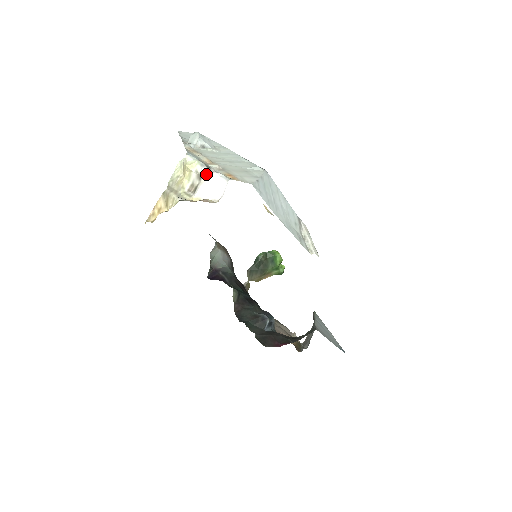
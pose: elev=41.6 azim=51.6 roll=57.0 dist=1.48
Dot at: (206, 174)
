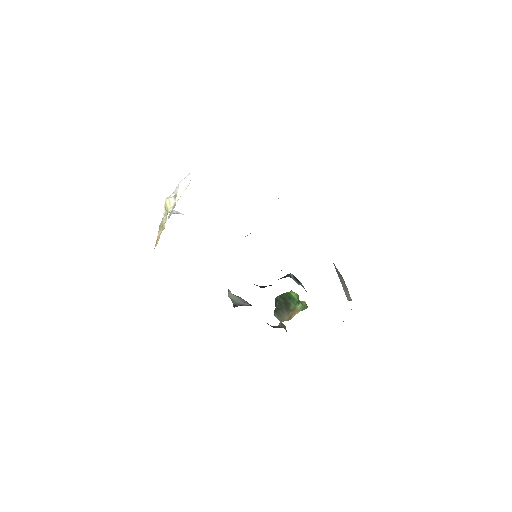
Dot at: (177, 188)
